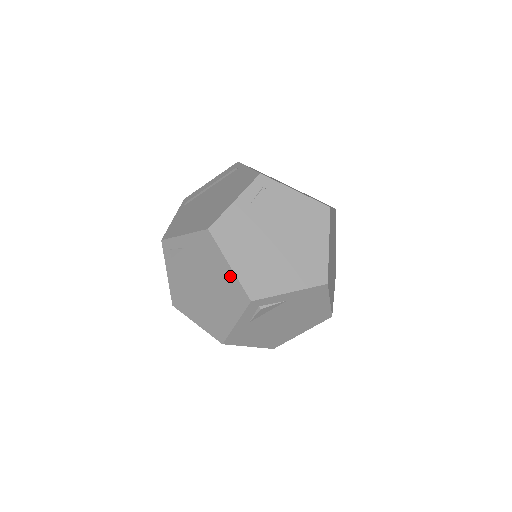
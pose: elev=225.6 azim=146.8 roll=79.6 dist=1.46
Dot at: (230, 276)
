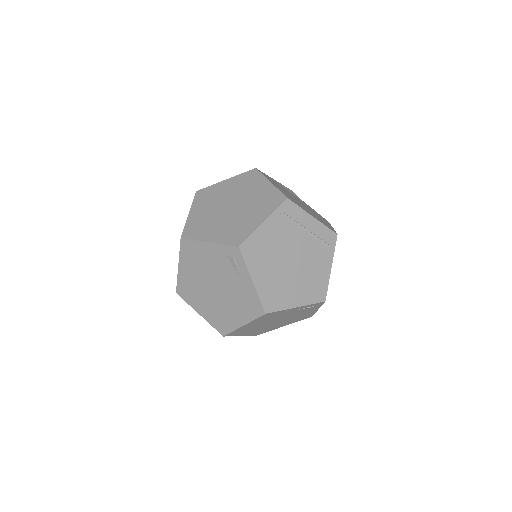
Dot at: (235, 323)
